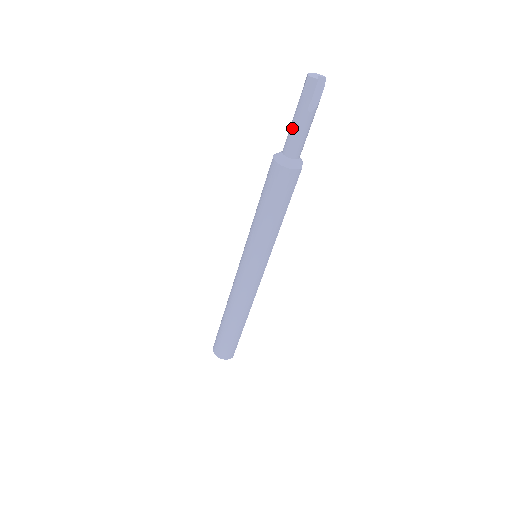
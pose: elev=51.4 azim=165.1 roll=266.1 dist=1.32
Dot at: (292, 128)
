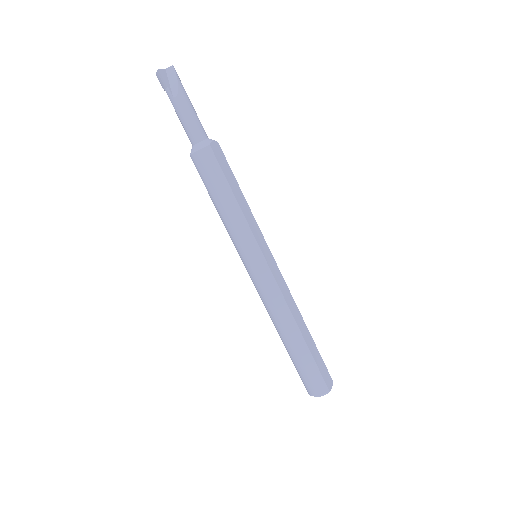
Dot at: (180, 120)
